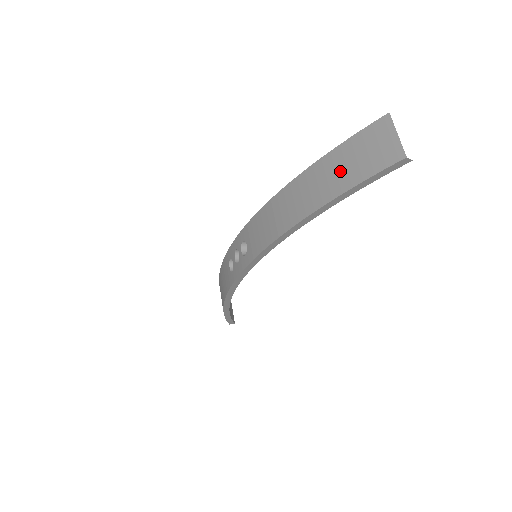
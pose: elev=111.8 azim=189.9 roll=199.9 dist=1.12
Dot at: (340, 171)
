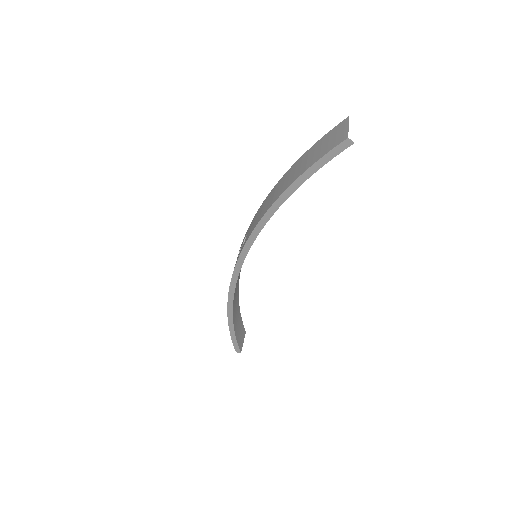
Dot at: (309, 158)
